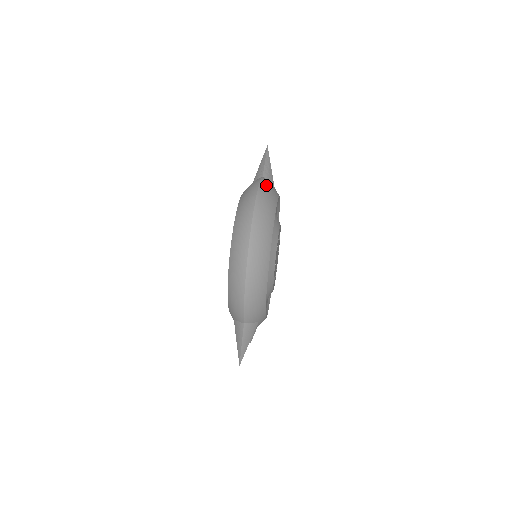
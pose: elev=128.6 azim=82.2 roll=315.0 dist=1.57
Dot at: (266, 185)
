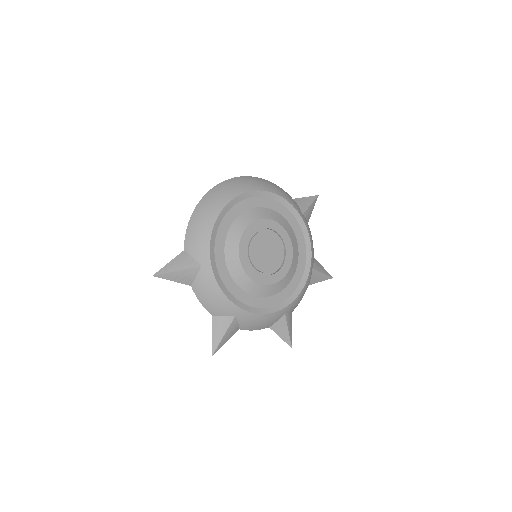
Dot at: (282, 189)
